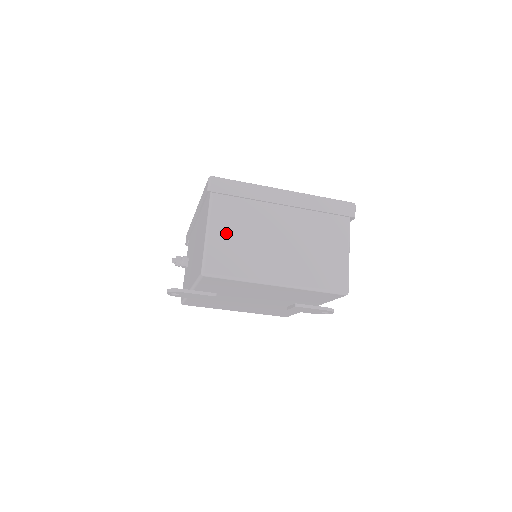
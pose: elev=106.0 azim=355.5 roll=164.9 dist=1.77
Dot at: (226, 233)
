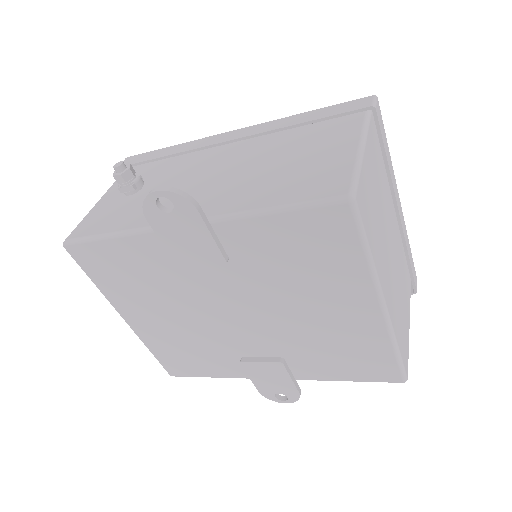
Dot at: (371, 177)
